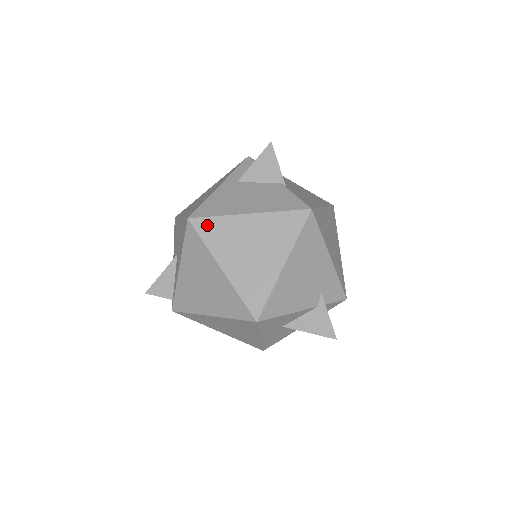
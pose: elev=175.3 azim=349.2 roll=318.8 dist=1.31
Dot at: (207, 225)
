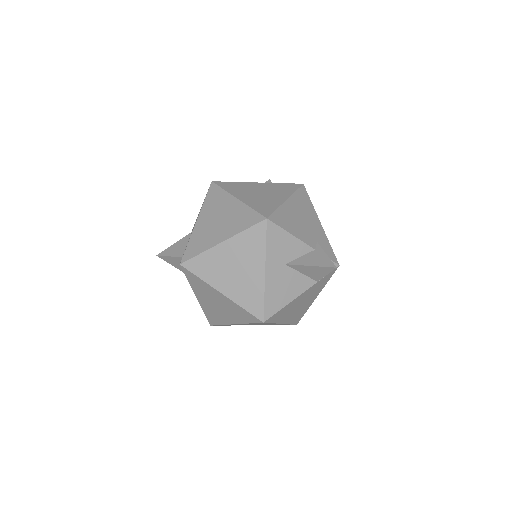
Dot at: (226, 184)
